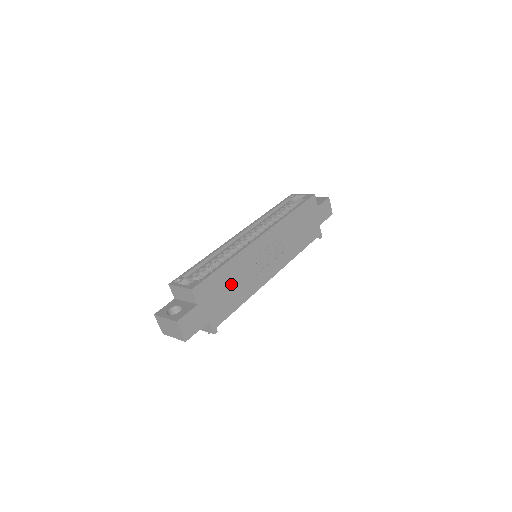
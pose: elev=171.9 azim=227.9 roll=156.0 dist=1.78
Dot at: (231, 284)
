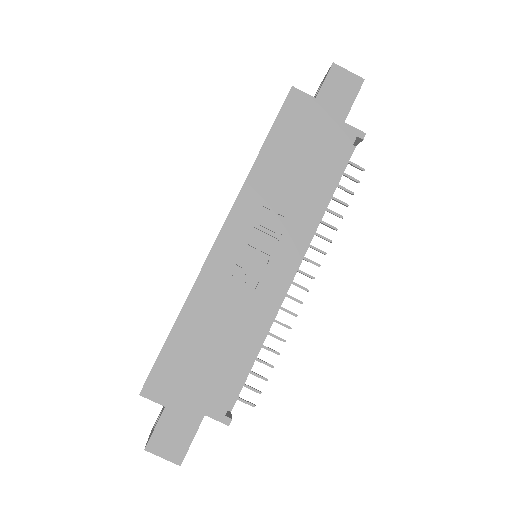
Dot at: (209, 341)
